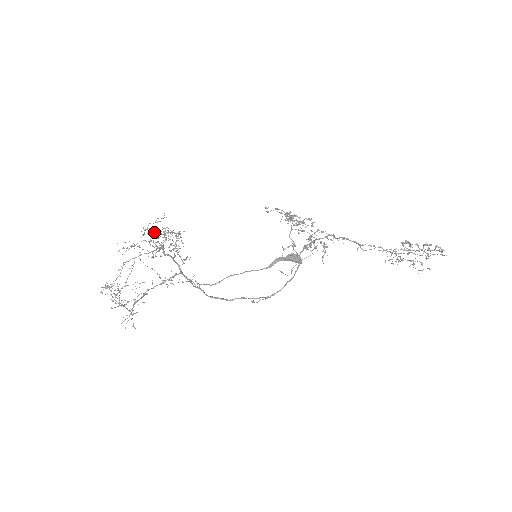
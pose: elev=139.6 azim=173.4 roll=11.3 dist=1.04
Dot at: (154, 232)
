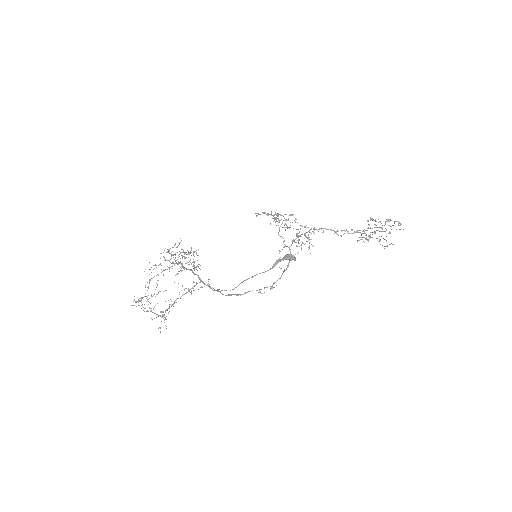
Dot at: (174, 254)
